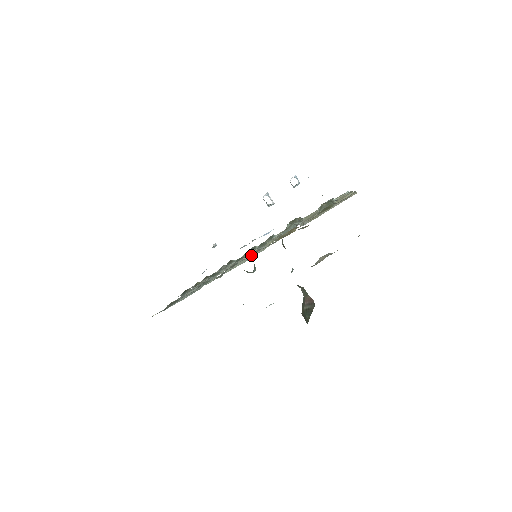
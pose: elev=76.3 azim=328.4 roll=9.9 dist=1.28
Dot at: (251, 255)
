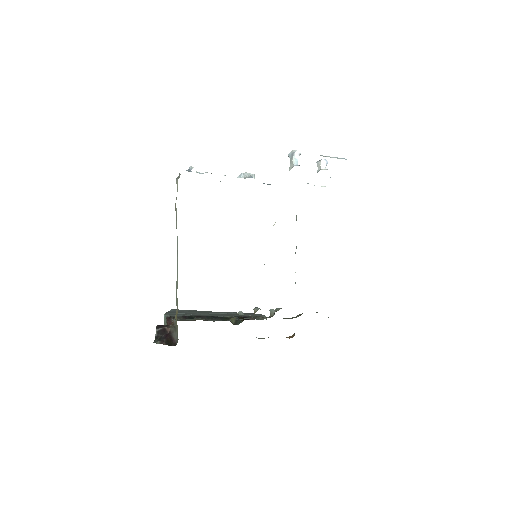
Dot at: occluded
